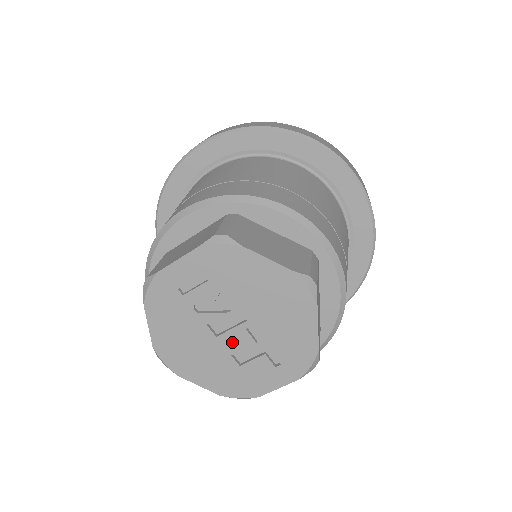
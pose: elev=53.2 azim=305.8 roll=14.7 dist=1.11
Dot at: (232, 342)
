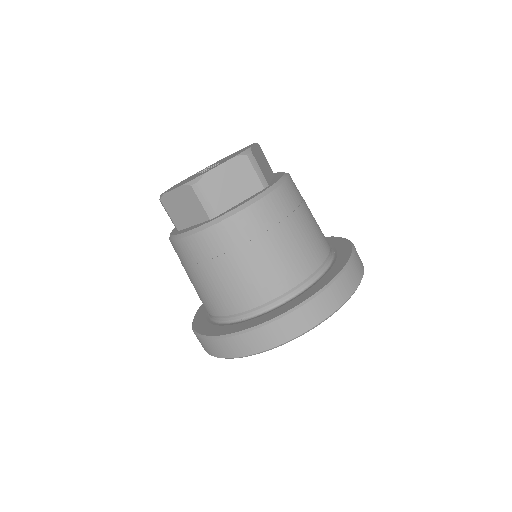
Dot at: occluded
